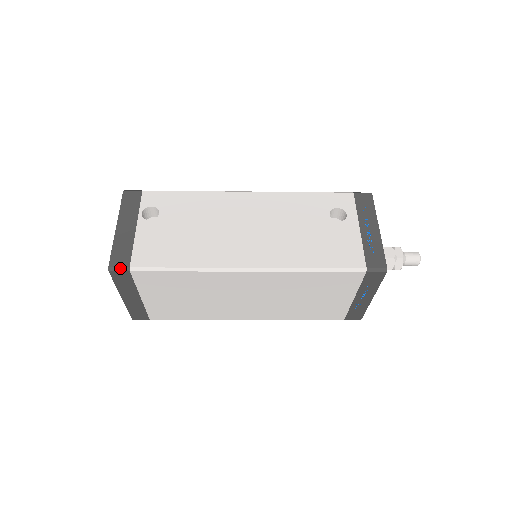
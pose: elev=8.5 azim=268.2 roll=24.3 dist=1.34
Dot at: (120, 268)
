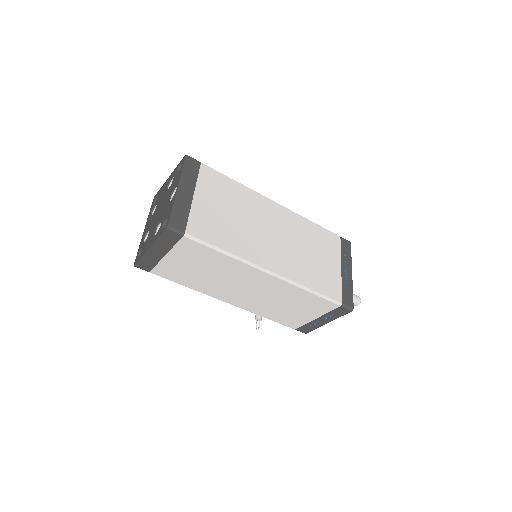
Dot at: (194, 159)
